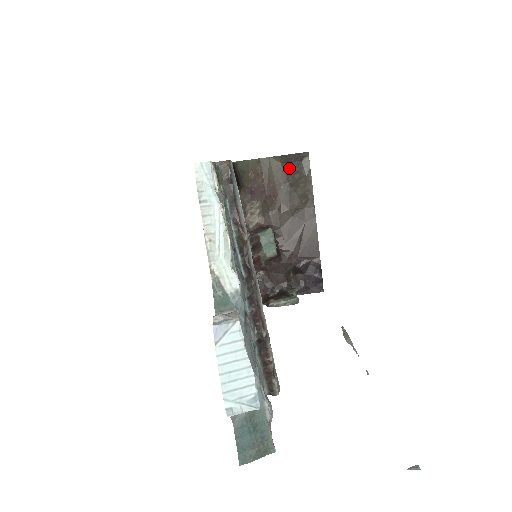
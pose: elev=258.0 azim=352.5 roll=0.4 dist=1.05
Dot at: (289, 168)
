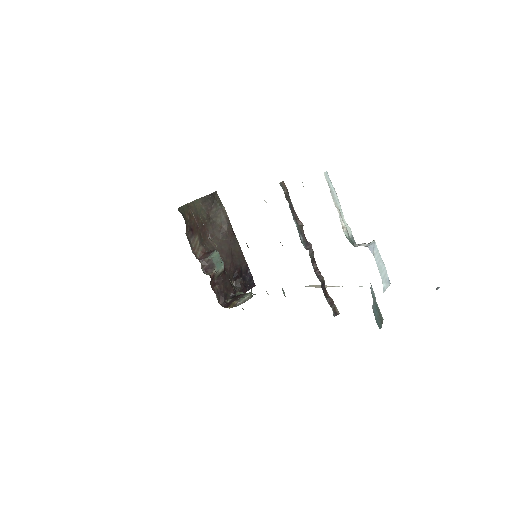
Dot at: (207, 206)
